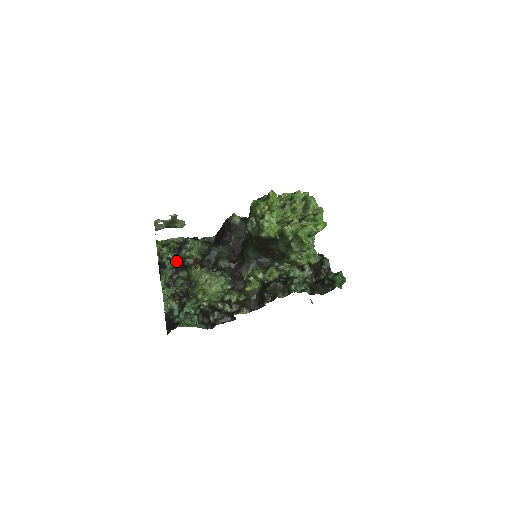
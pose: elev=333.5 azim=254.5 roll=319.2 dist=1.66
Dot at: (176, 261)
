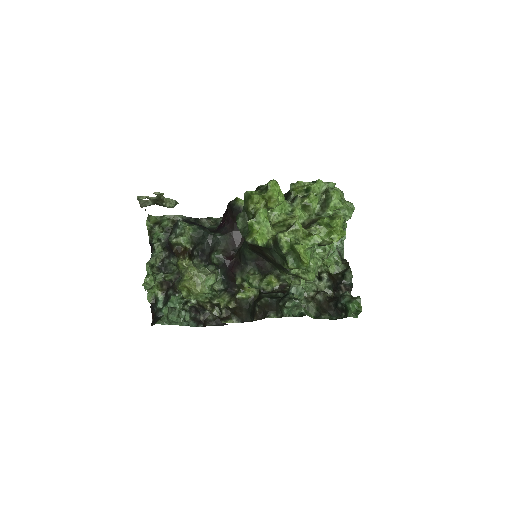
Dot at: (167, 244)
